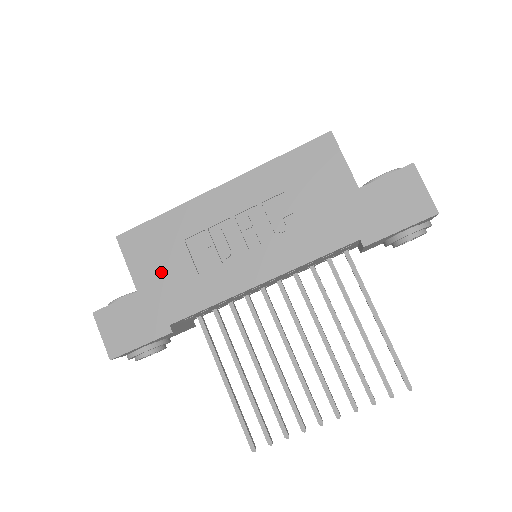
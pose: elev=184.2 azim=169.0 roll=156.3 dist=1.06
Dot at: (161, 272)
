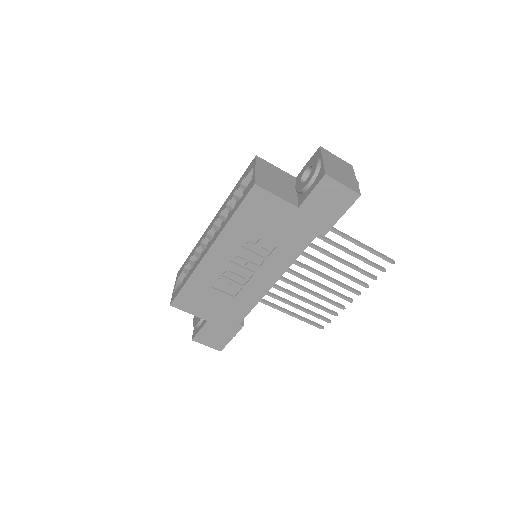
Dot at: (212, 307)
